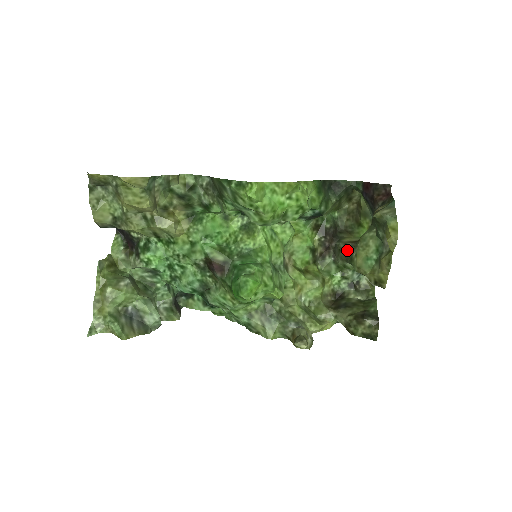
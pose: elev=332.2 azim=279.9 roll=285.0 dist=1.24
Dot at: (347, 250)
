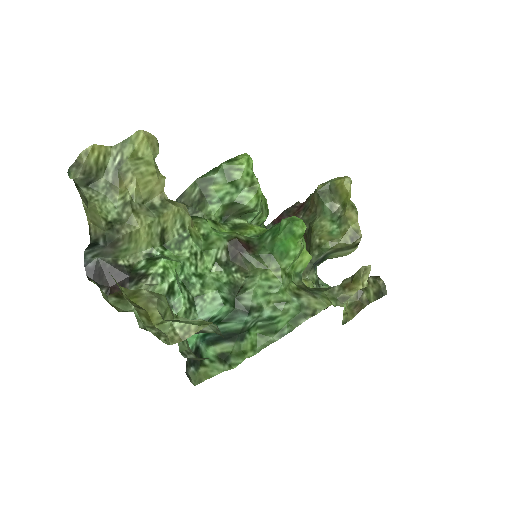
Dot at: occluded
